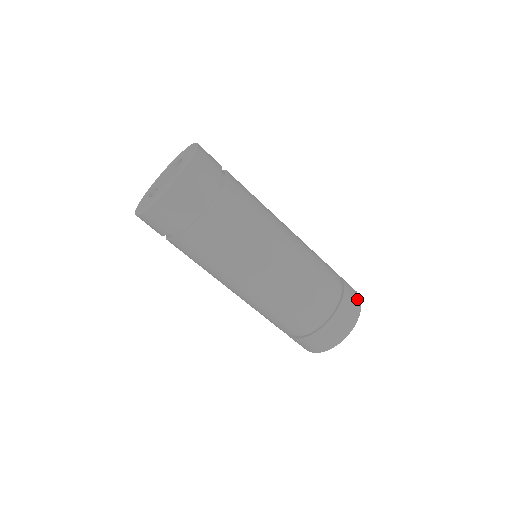
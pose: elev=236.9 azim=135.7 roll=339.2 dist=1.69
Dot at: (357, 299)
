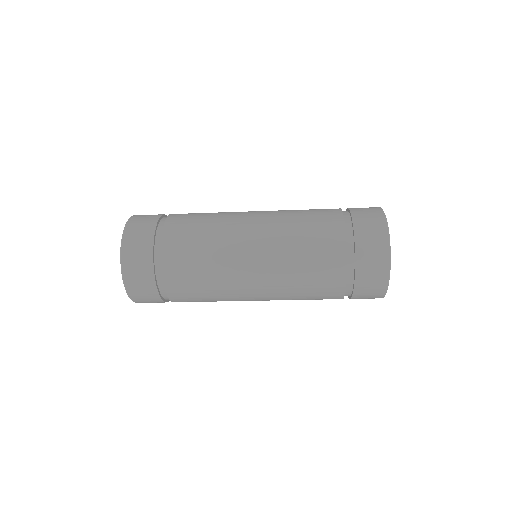
Dot at: (381, 263)
